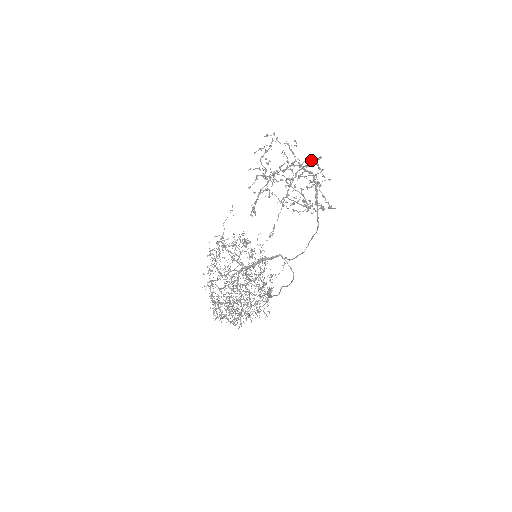
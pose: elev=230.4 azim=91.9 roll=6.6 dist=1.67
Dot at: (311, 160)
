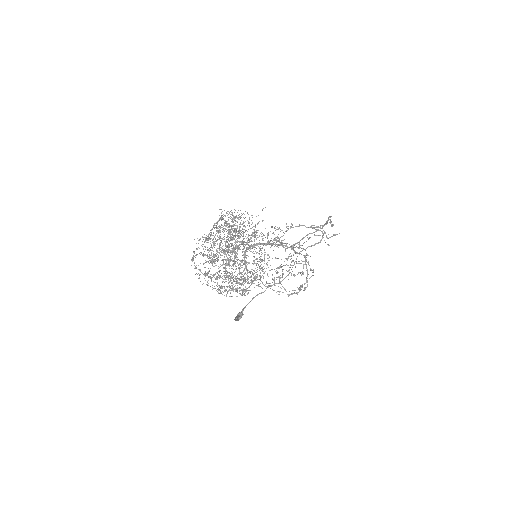
Dot at: occluded
